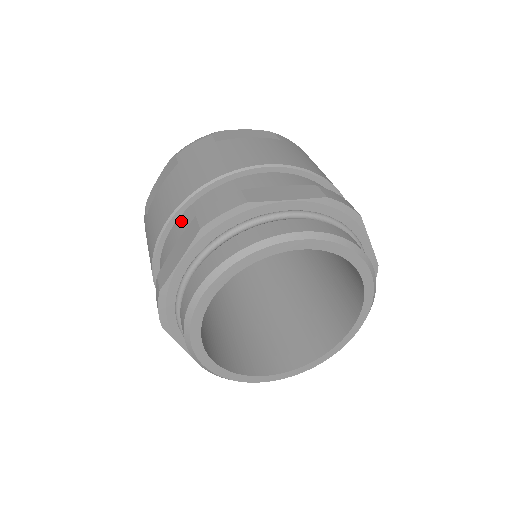
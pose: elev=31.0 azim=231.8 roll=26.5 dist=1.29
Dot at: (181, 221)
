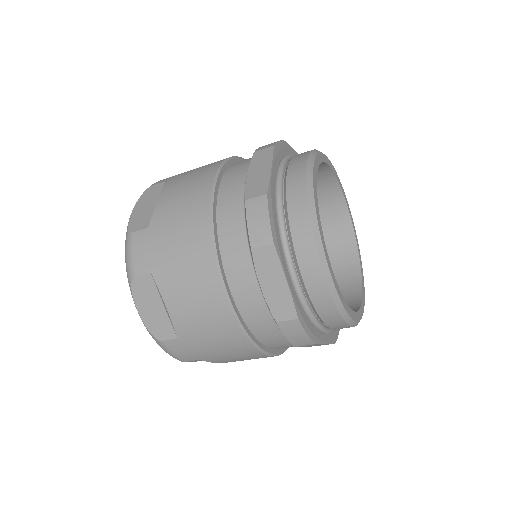
Dot at: (229, 175)
